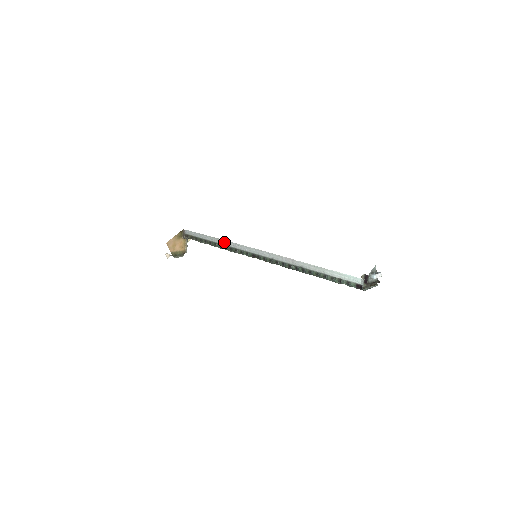
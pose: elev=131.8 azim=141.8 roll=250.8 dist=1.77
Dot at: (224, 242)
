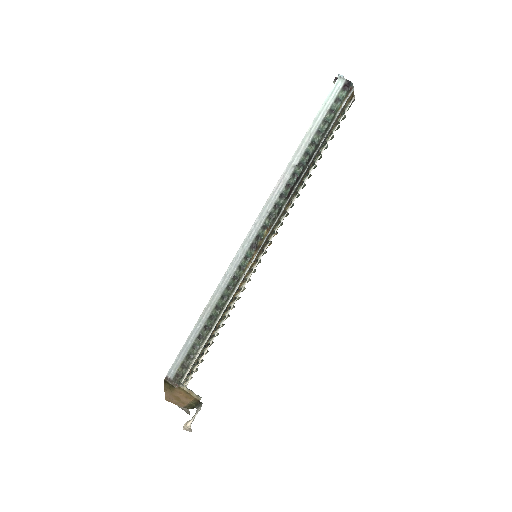
Dot at: (214, 297)
